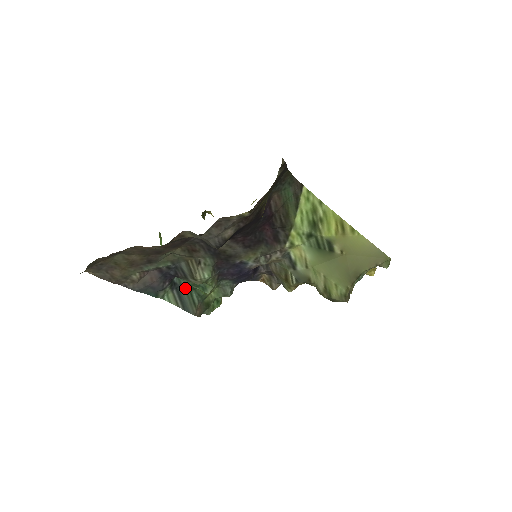
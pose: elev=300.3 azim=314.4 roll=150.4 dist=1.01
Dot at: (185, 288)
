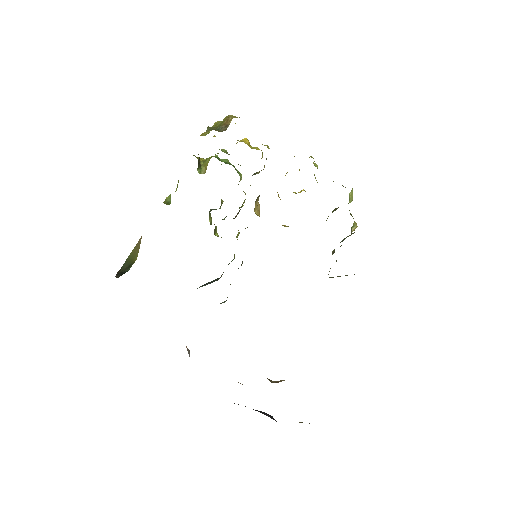
Dot at: occluded
